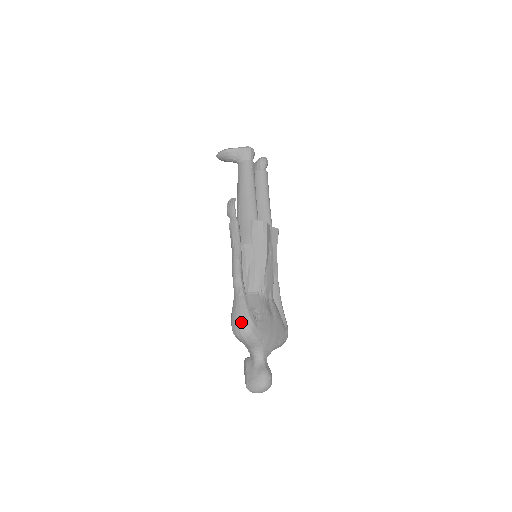
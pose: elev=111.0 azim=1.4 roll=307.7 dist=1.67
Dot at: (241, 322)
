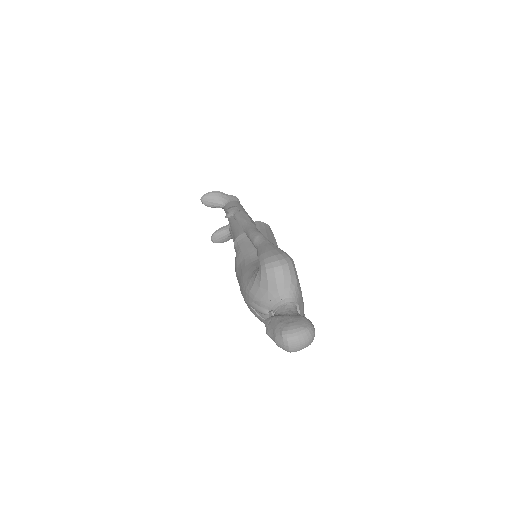
Dot at: (279, 253)
